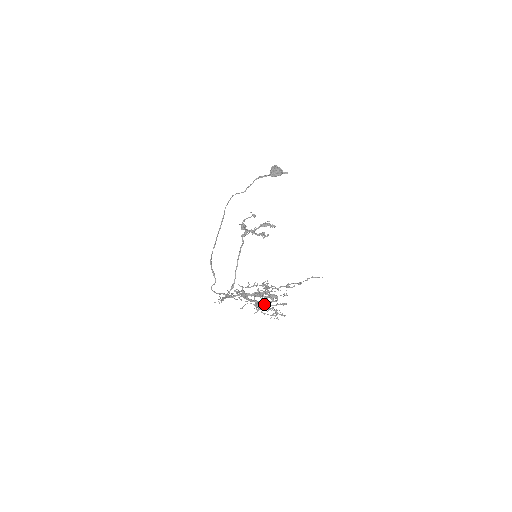
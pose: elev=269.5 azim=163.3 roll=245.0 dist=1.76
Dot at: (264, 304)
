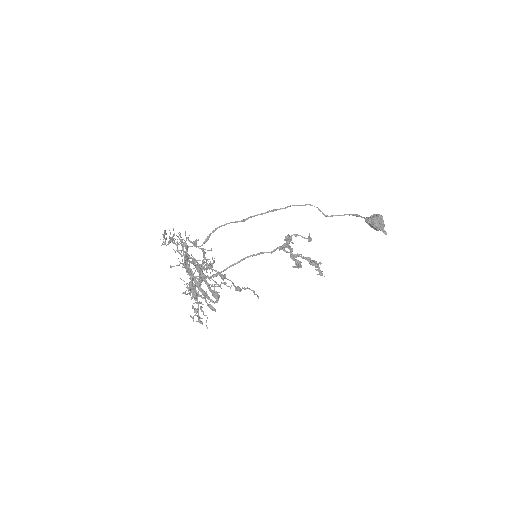
Dot at: (195, 286)
